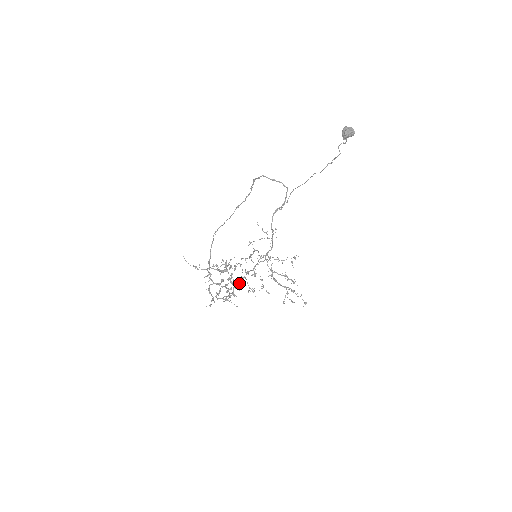
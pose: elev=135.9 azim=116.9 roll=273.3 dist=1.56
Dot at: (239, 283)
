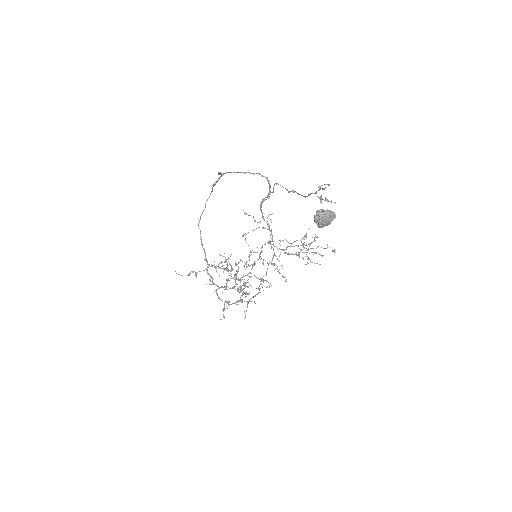
Dot at: occluded
